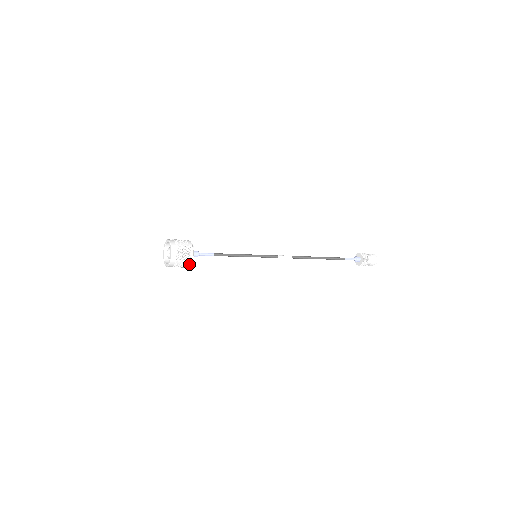
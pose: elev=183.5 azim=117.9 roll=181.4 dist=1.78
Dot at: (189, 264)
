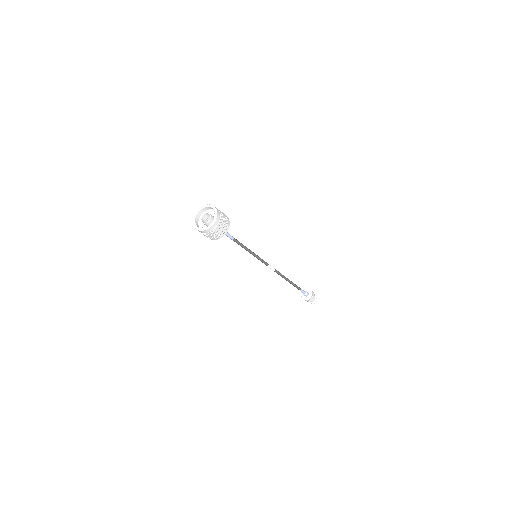
Dot at: (228, 223)
